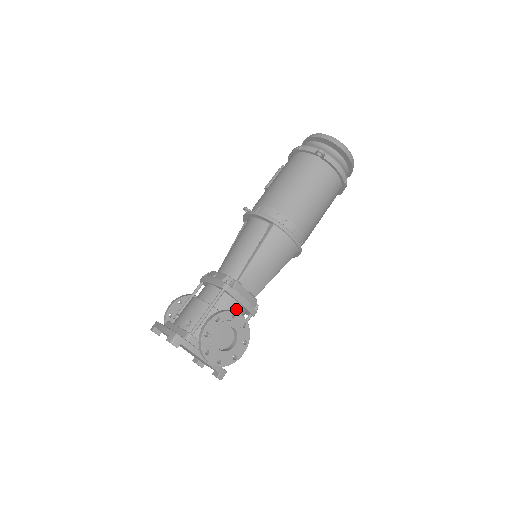
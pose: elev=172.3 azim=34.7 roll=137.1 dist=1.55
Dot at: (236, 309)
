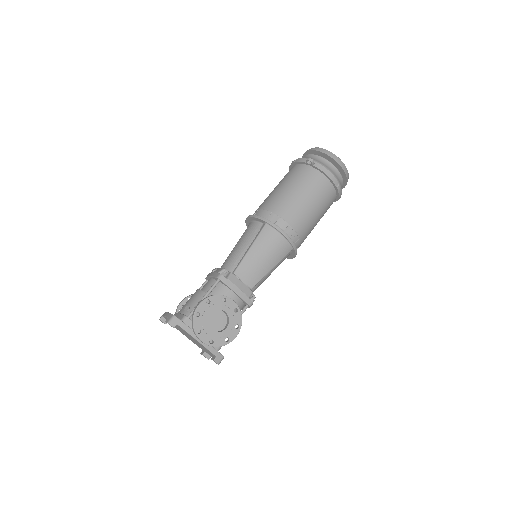
Dot at: (231, 298)
